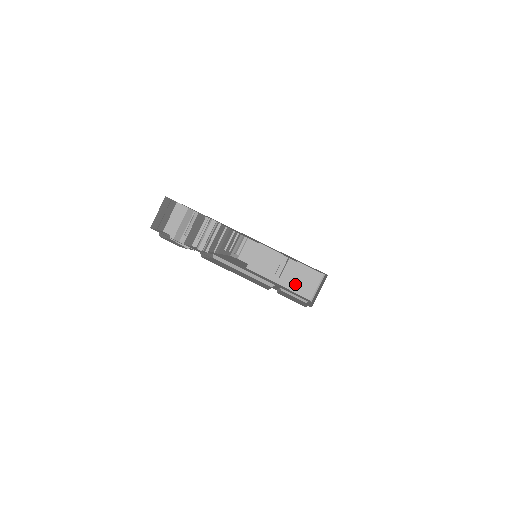
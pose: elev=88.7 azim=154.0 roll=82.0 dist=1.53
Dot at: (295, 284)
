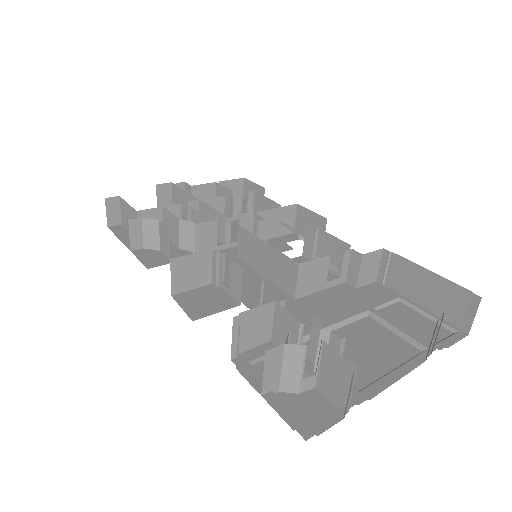
Dot at: (359, 279)
